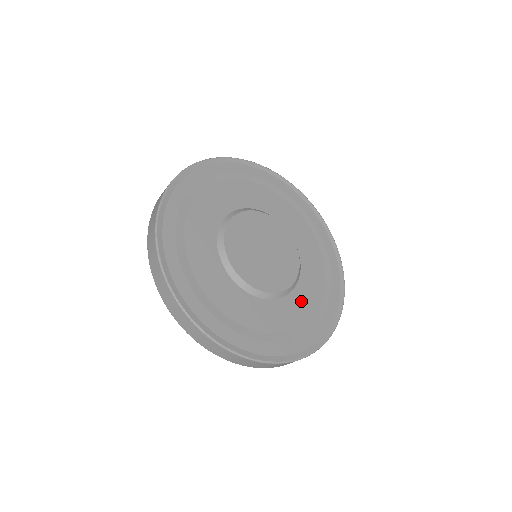
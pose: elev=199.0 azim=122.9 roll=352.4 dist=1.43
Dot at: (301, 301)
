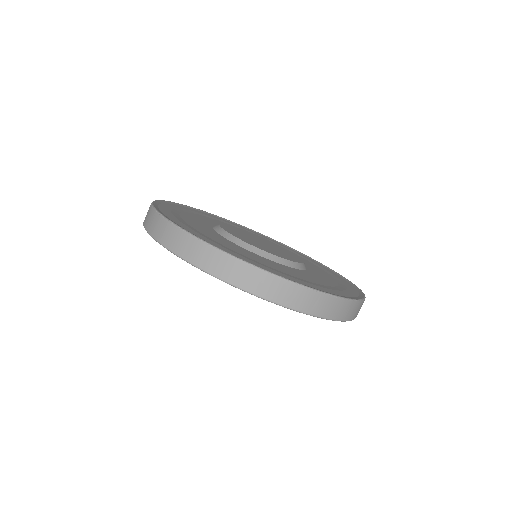
Dot at: (313, 277)
